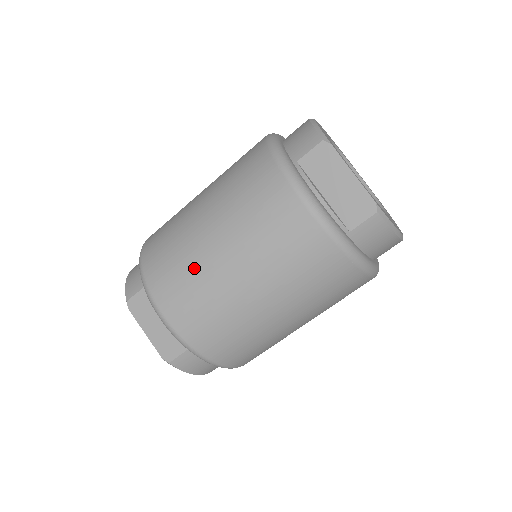
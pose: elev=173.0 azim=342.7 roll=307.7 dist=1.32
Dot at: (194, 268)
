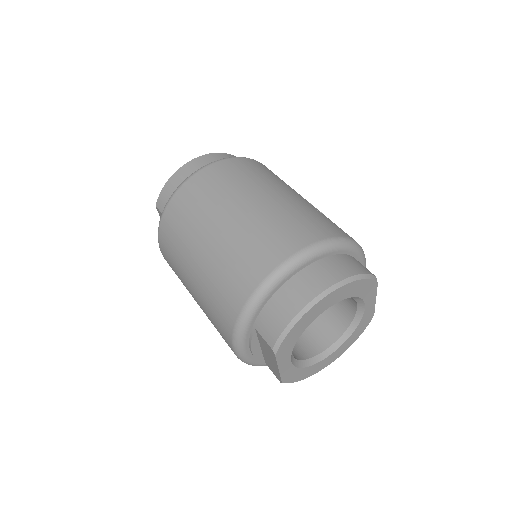
Dot at: (179, 272)
